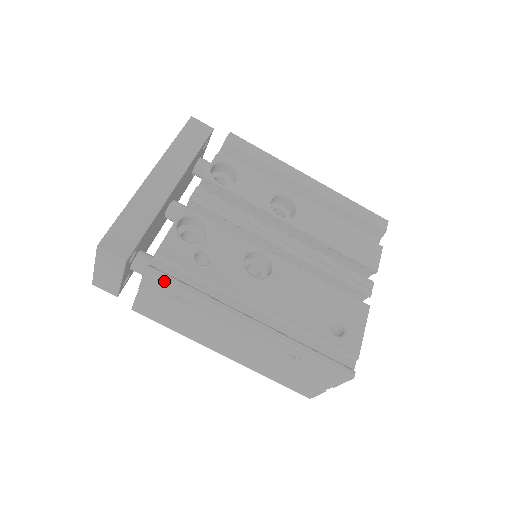
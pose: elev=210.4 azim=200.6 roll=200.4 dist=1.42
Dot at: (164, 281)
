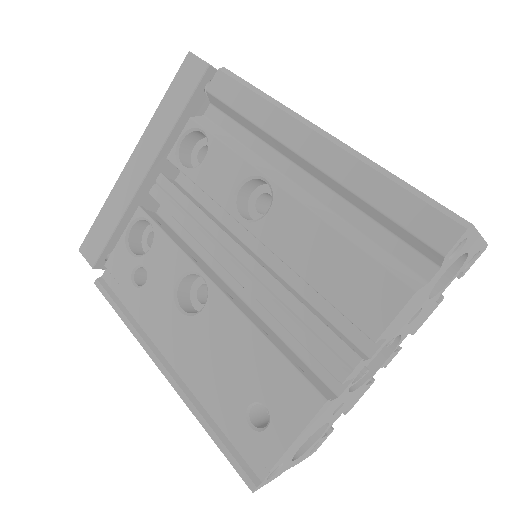
Dot at: (105, 298)
